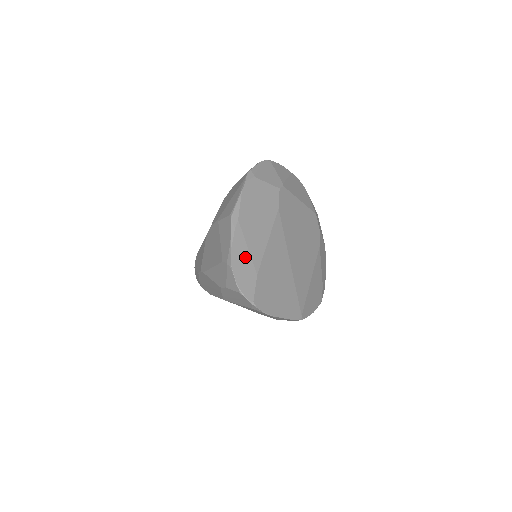
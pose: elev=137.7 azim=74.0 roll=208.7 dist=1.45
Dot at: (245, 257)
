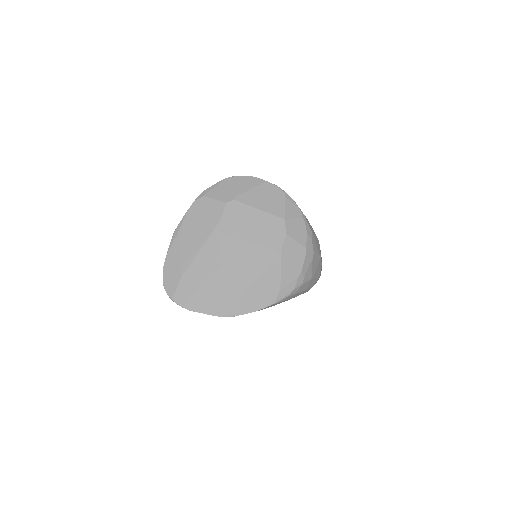
Dot at: (175, 263)
